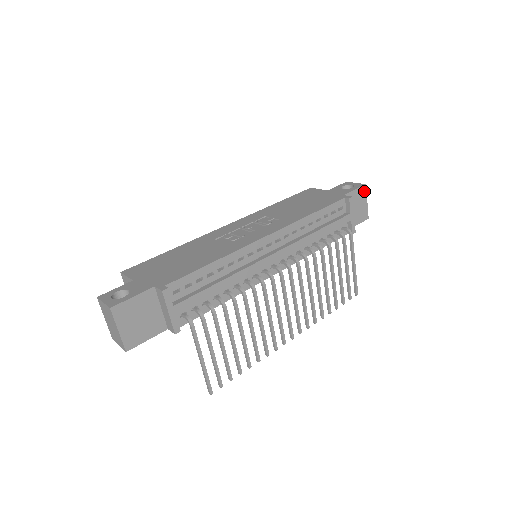
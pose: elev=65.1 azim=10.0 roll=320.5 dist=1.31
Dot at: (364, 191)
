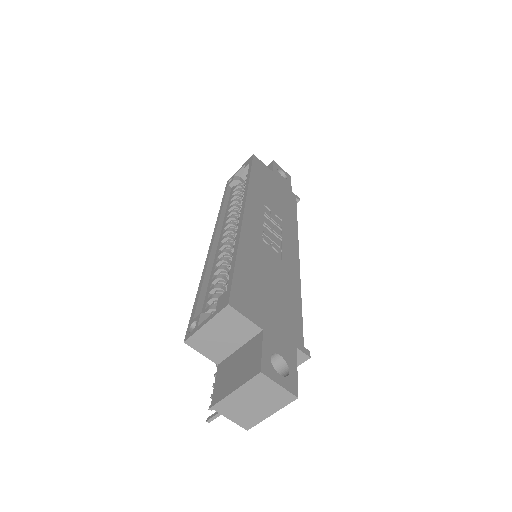
Dot at: occluded
